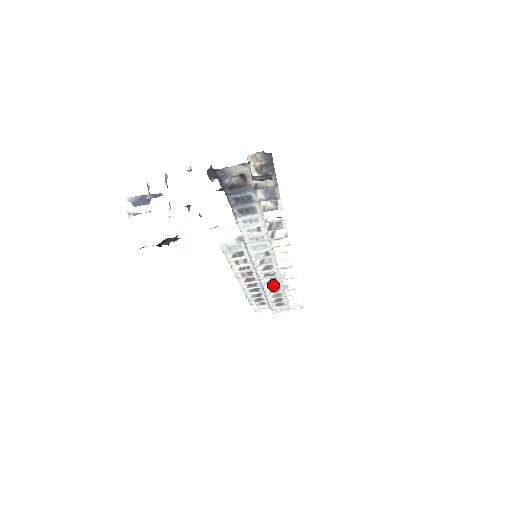
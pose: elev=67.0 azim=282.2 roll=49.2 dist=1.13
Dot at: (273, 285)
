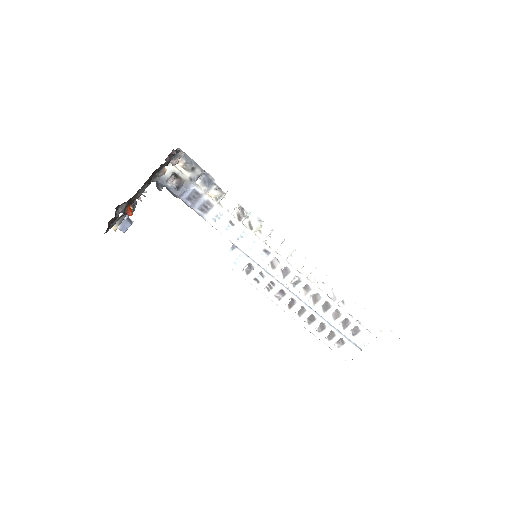
Dot at: (316, 299)
